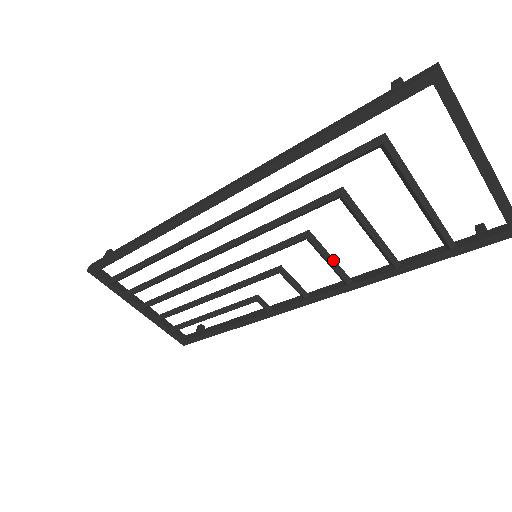
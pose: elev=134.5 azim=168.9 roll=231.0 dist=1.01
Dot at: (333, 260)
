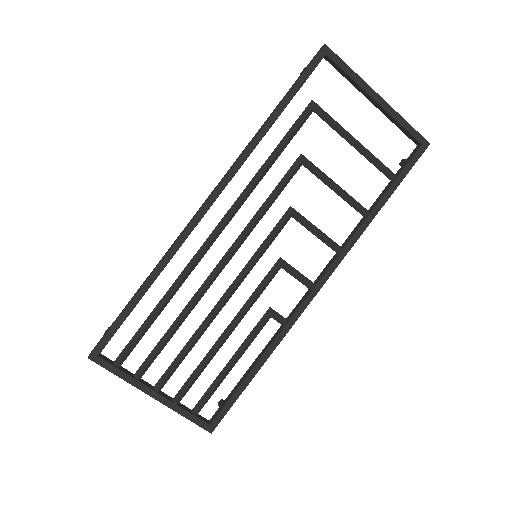
Dot at: (319, 230)
